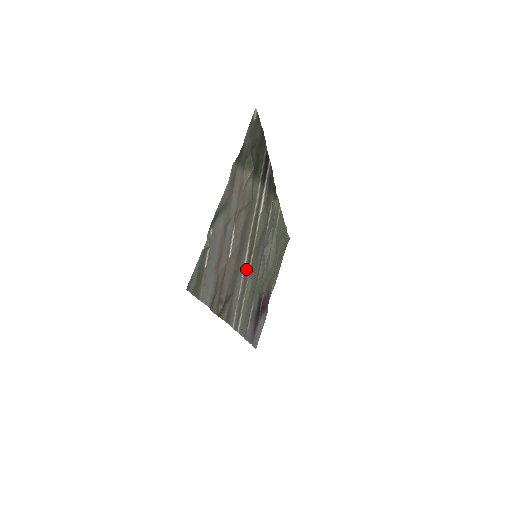
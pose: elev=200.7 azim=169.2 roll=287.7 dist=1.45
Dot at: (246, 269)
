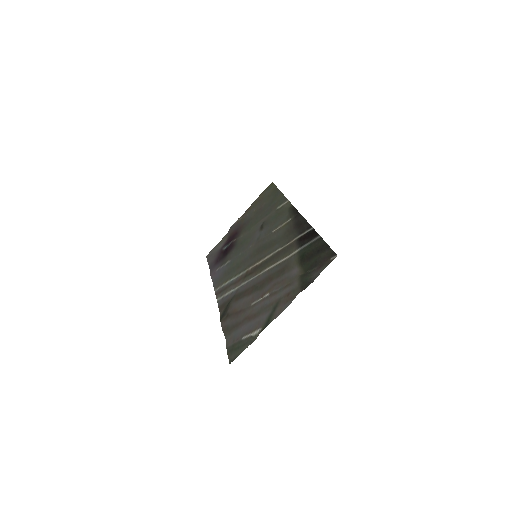
Dot at: (248, 276)
